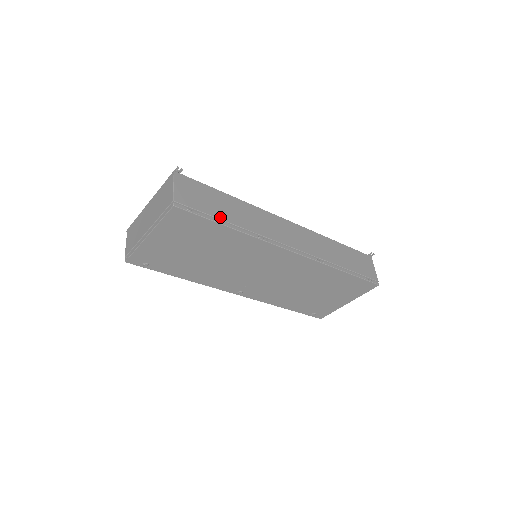
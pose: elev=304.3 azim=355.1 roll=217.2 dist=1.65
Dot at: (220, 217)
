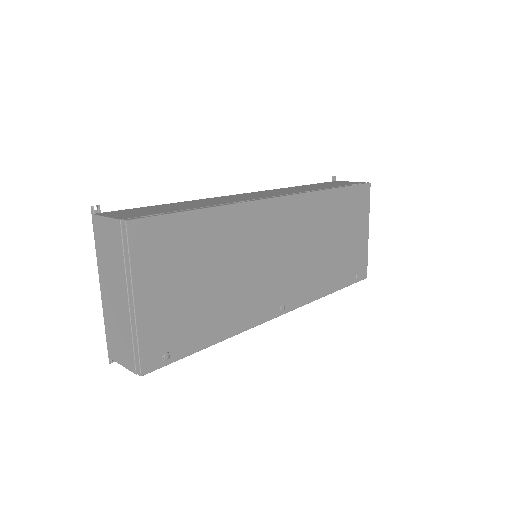
Dot at: (184, 209)
